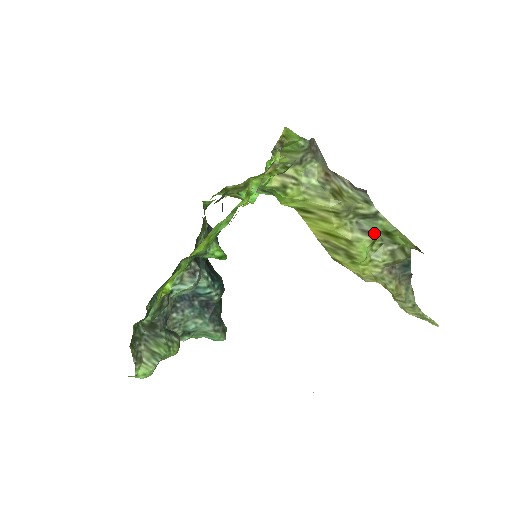
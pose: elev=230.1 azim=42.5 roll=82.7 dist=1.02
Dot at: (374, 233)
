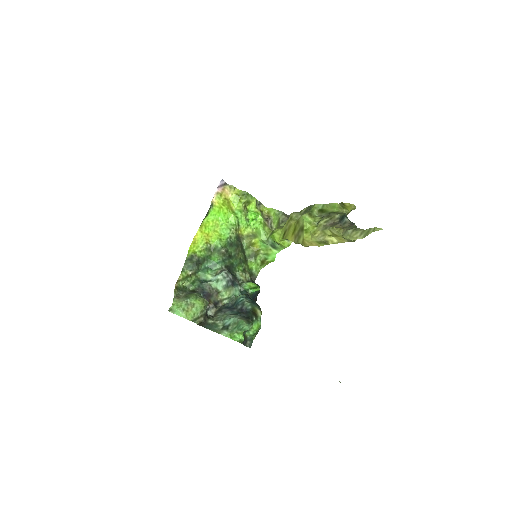
Dot at: (309, 211)
